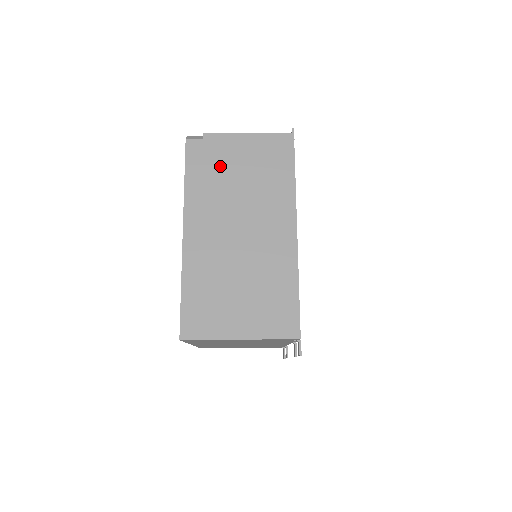
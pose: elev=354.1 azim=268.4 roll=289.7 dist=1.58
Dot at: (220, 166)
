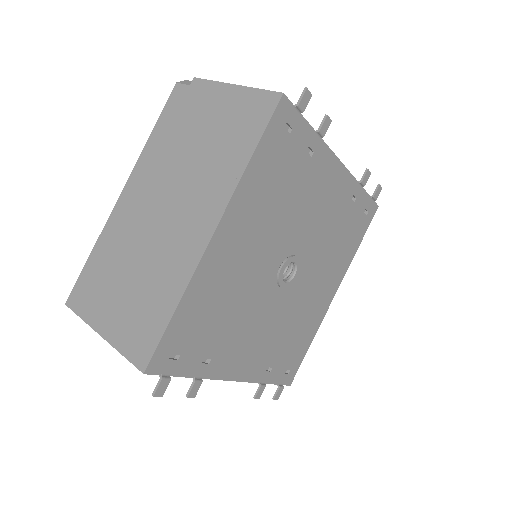
Dot at: (187, 122)
